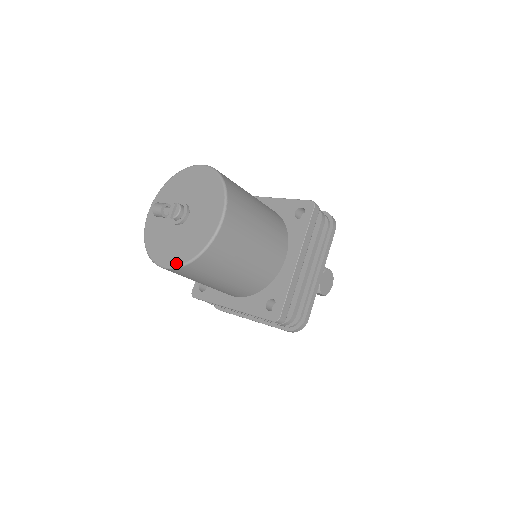
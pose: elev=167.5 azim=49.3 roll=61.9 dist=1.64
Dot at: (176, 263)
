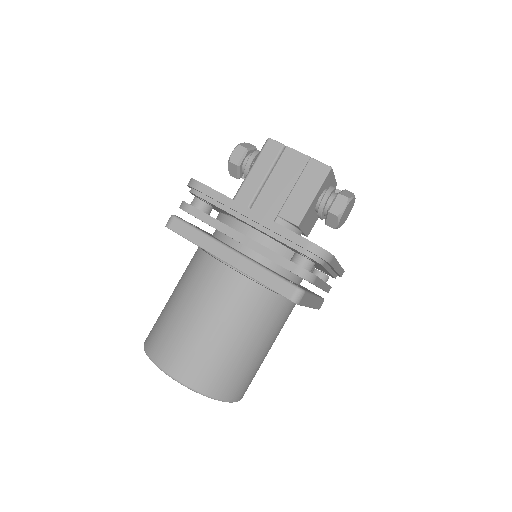
Dot at: occluded
